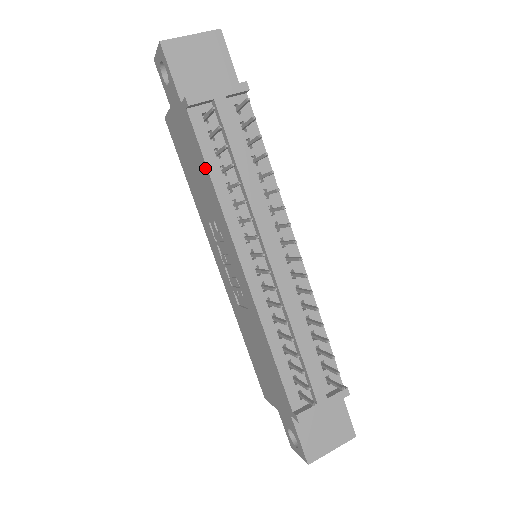
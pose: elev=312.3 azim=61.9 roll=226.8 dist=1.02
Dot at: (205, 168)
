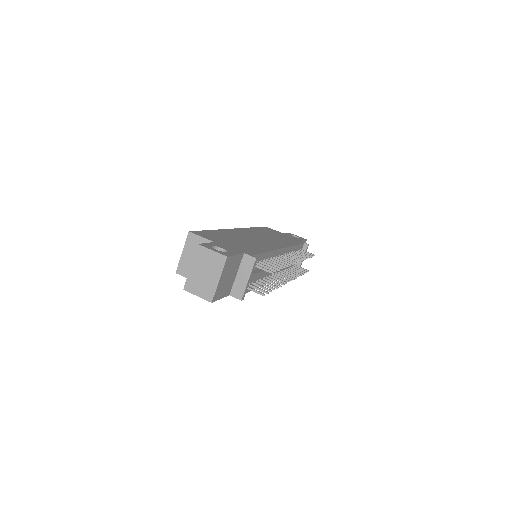
Dot at: occluded
